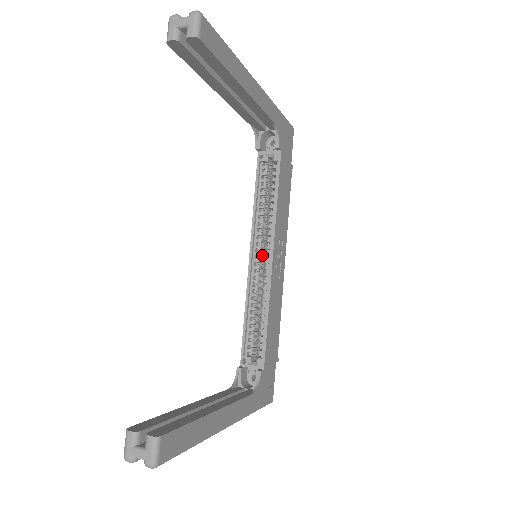
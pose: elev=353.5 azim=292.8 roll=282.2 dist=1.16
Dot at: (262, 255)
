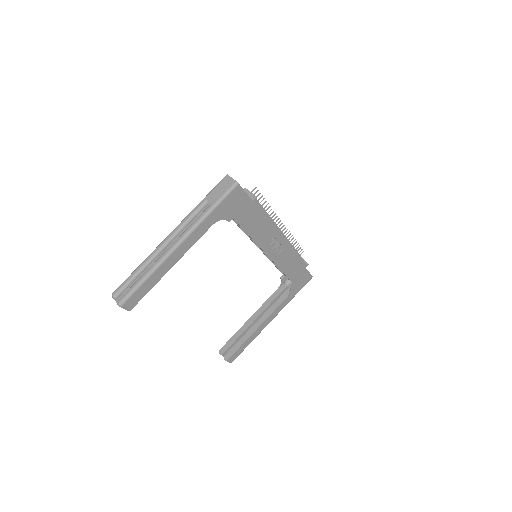
Dot at: occluded
